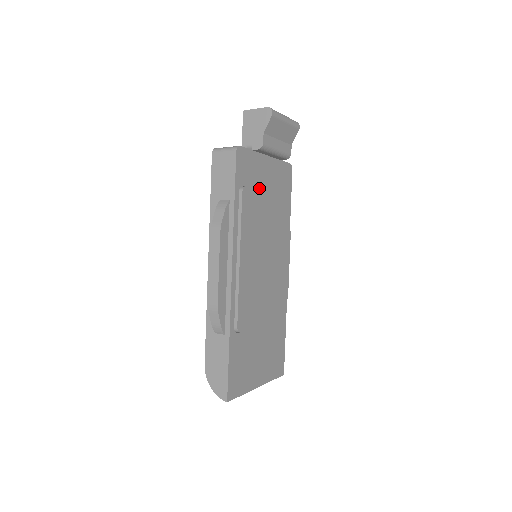
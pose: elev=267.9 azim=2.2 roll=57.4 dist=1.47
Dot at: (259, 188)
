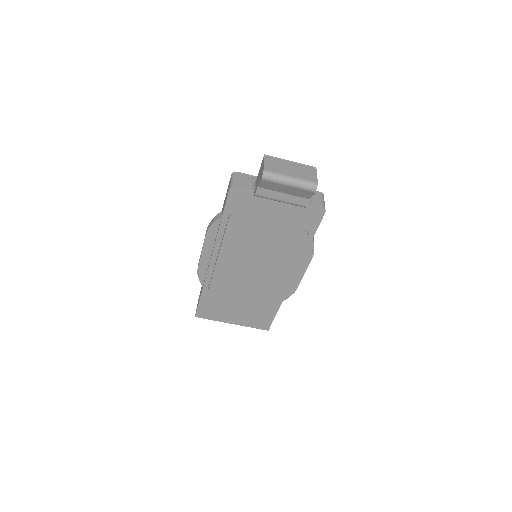
Dot at: (260, 218)
